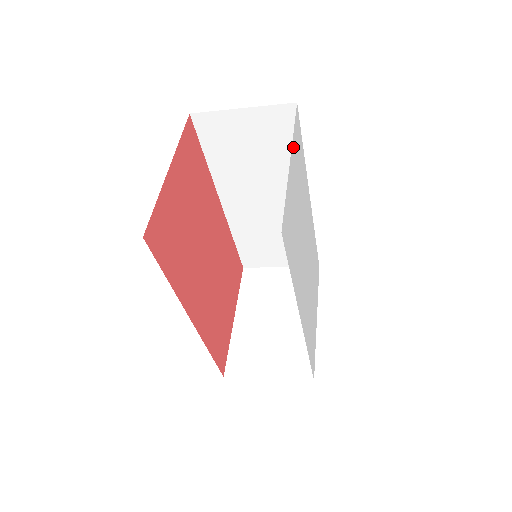
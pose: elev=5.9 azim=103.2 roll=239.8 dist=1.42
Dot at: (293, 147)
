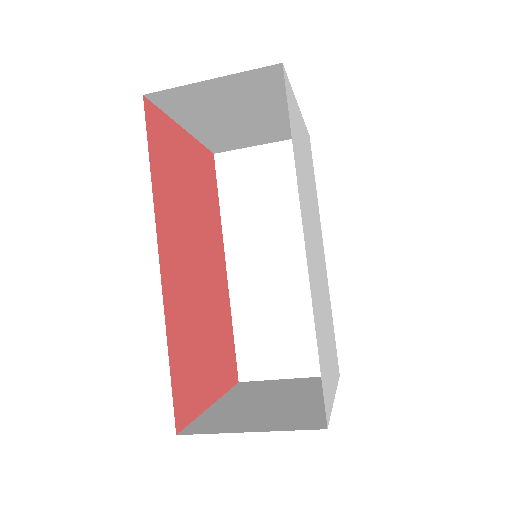
Dot at: (303, 123)
